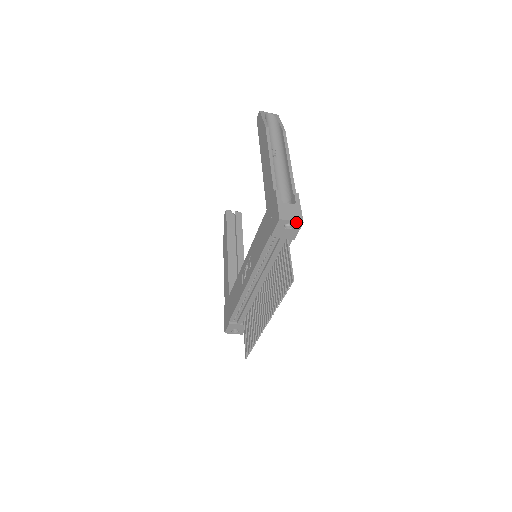
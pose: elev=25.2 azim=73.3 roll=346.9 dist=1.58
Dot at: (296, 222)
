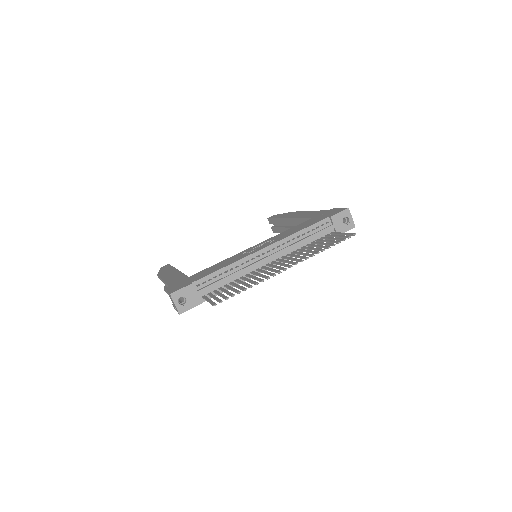
Dot at: (353, 222)
